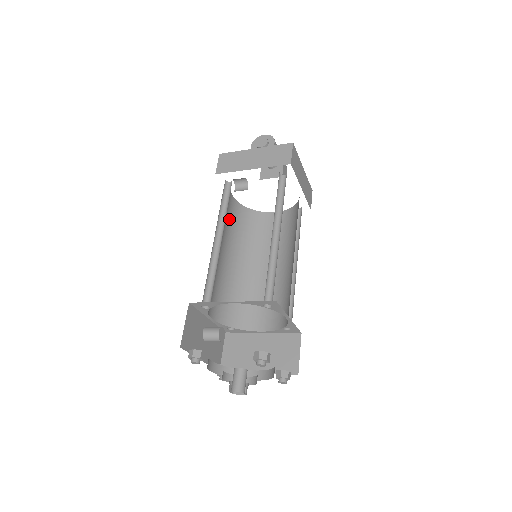
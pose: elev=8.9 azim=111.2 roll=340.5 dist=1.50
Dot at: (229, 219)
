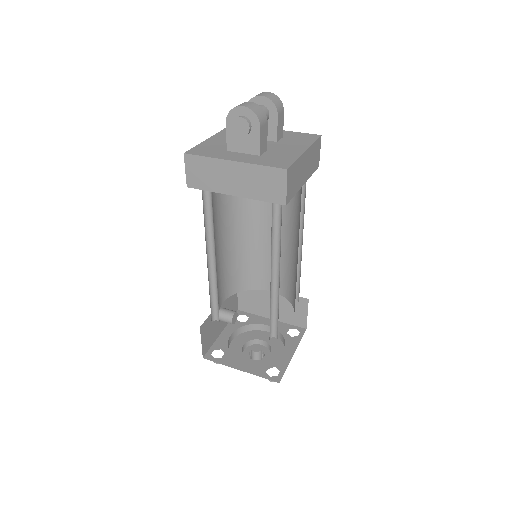
Dot at: (217, 201)
